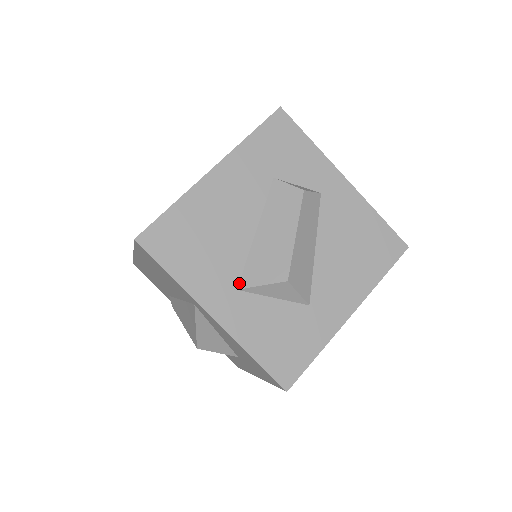
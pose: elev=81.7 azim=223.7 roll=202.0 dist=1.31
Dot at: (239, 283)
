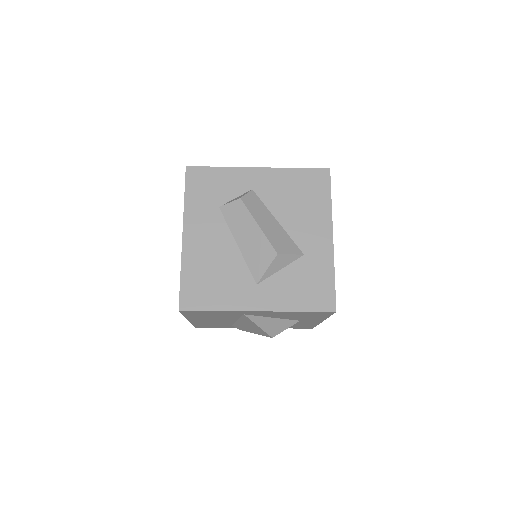
Dot at: (254, 280)
